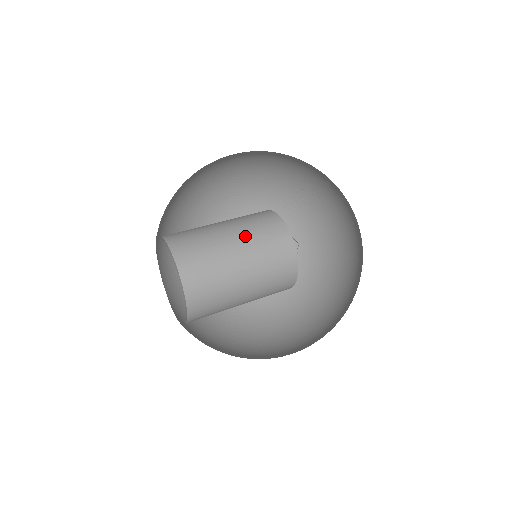
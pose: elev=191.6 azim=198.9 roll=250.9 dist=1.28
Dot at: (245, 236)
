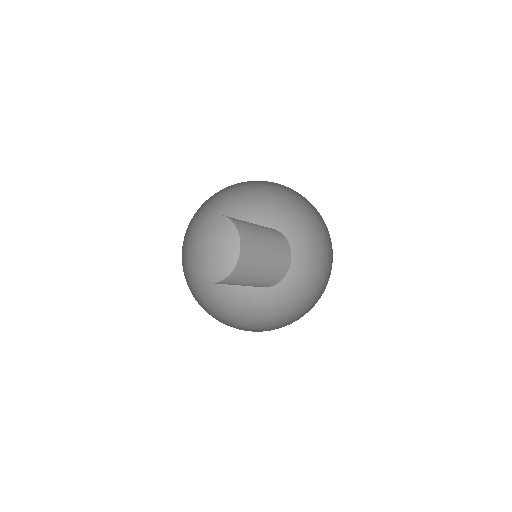
Dot at: (265, 229)
